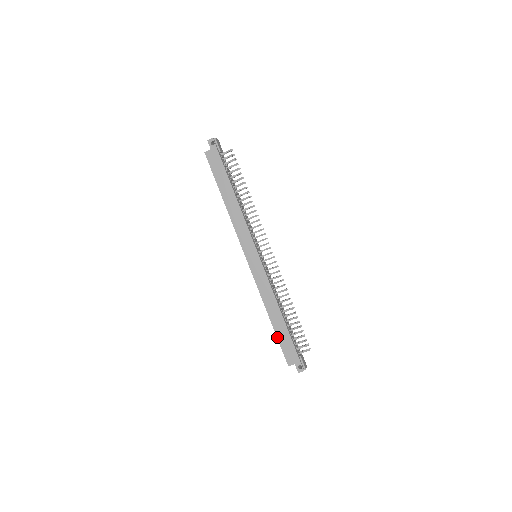
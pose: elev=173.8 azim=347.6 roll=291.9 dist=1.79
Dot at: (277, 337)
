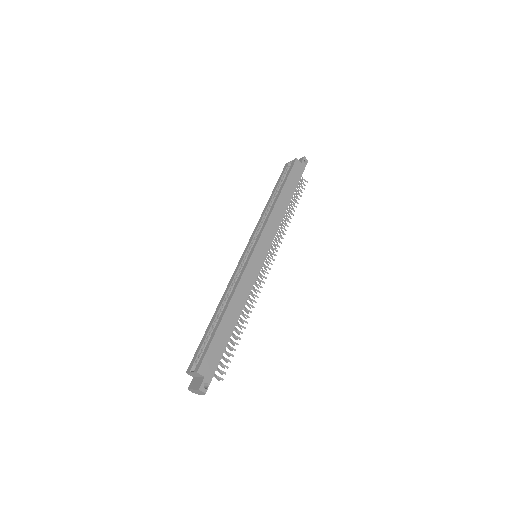
Dot at: (215, 334)
